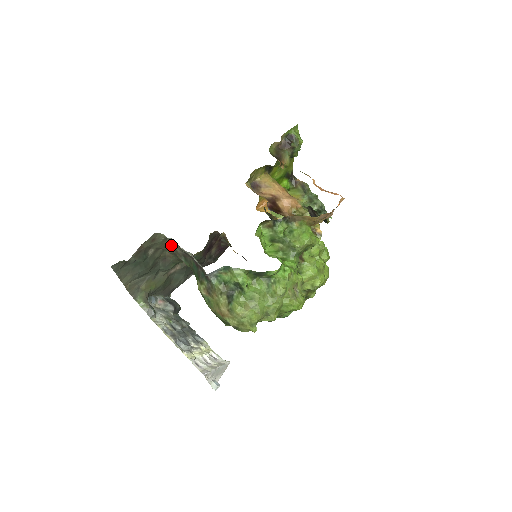
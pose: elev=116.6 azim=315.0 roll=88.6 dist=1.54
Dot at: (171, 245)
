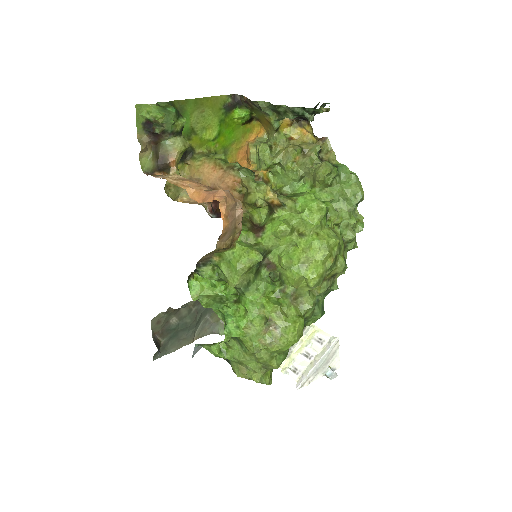
Dot at: occluded
